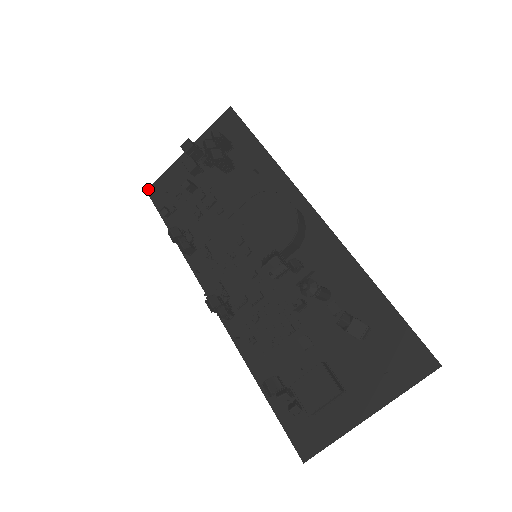
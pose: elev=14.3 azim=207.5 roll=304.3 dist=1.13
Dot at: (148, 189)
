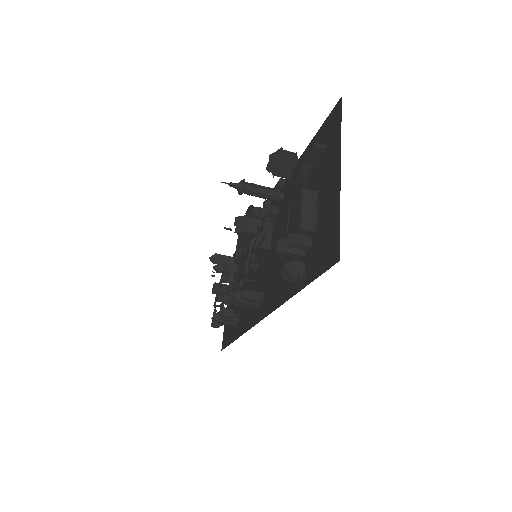
Dot at: occluded
